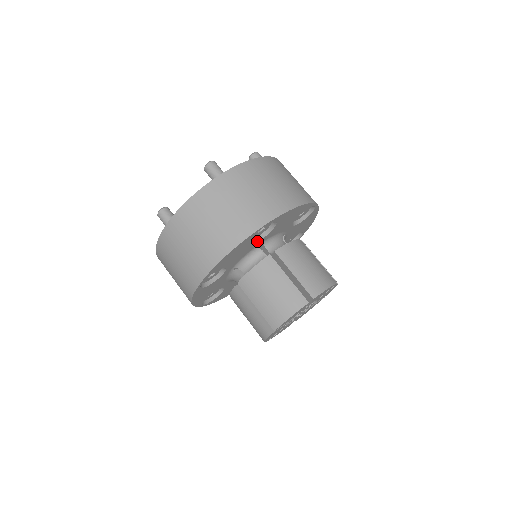
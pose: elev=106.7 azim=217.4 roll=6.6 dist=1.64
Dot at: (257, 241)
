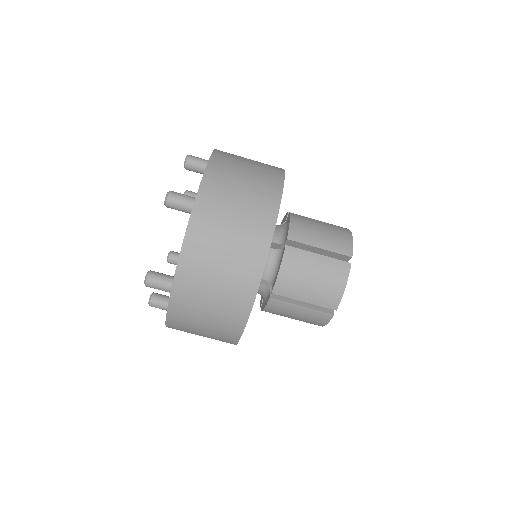
Dot at: occluded
